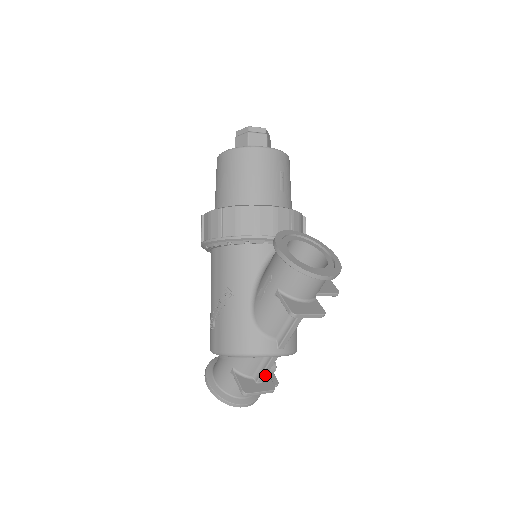
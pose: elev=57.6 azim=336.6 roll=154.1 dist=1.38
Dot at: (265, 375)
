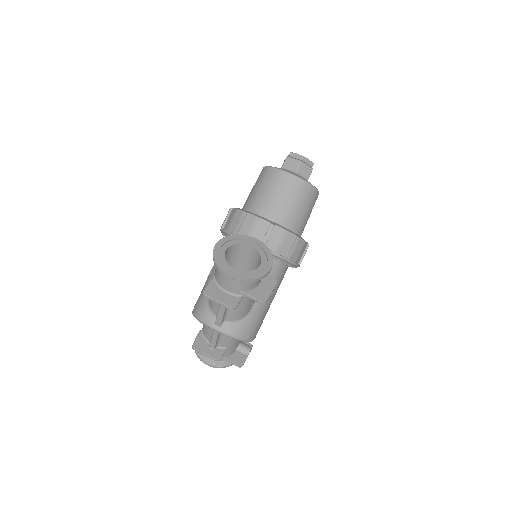
Dot at: (214, 344)
